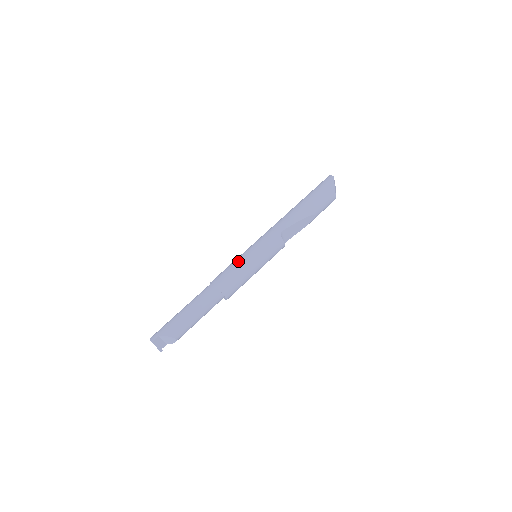
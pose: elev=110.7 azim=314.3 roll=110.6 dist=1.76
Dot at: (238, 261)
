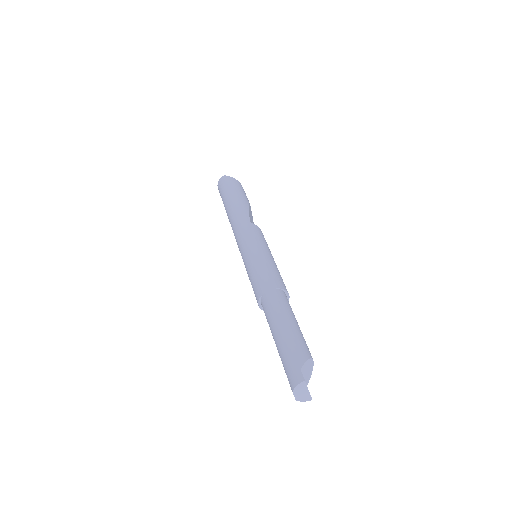
Dot at: (255, 262)
